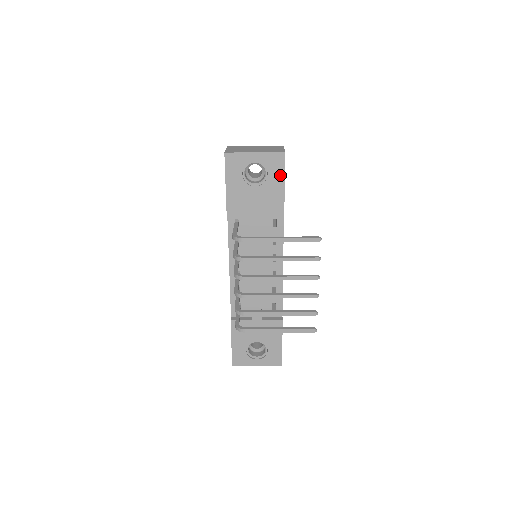
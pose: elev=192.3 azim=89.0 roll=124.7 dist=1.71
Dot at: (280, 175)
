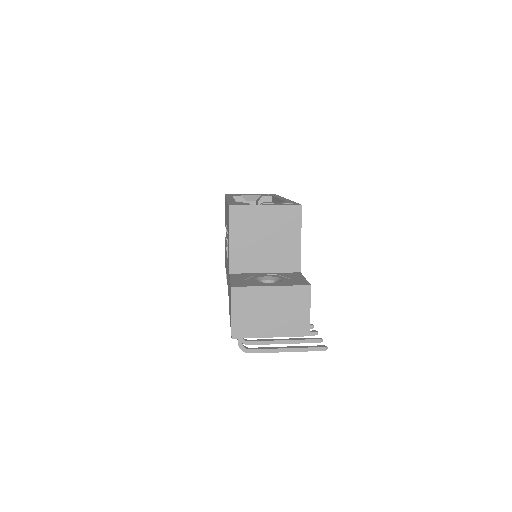
Dot at: occluded
